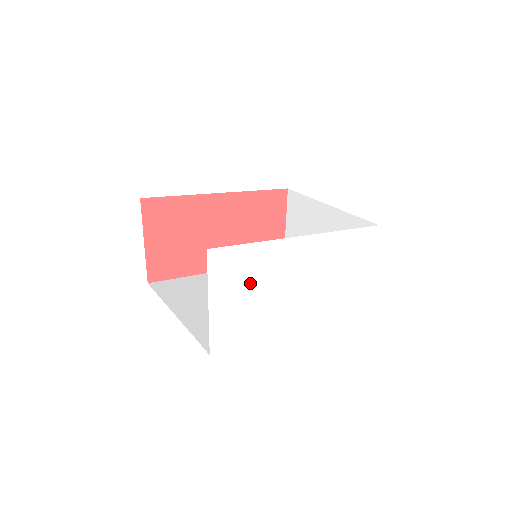
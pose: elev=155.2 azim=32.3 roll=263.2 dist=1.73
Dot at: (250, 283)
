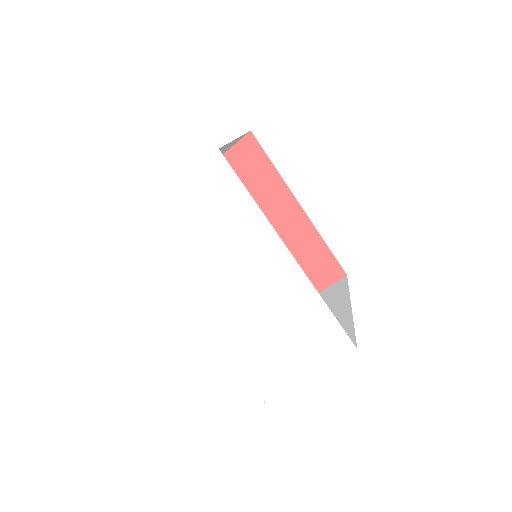
Dot at: (214, 224)
